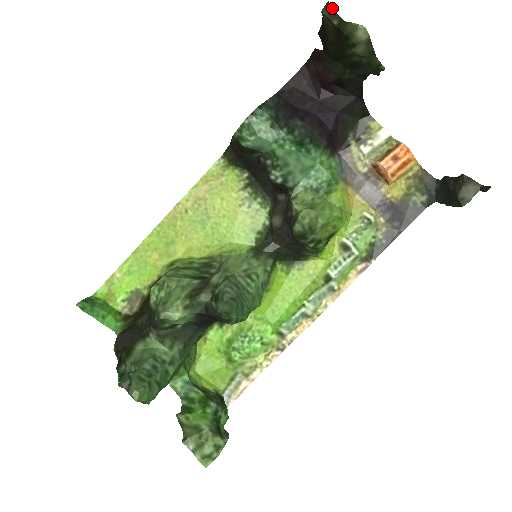
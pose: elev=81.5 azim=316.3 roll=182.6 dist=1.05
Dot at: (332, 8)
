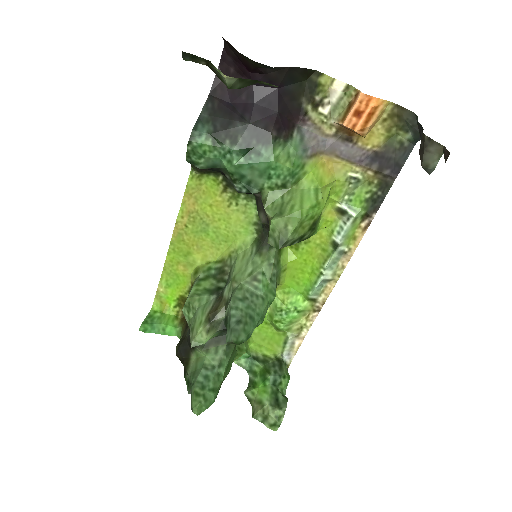
Dot at: (190, 54)
